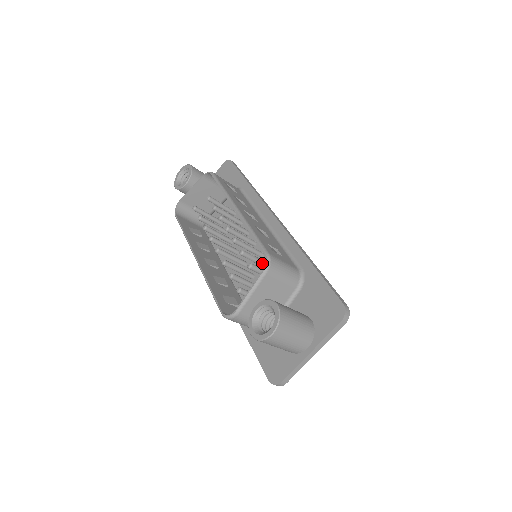
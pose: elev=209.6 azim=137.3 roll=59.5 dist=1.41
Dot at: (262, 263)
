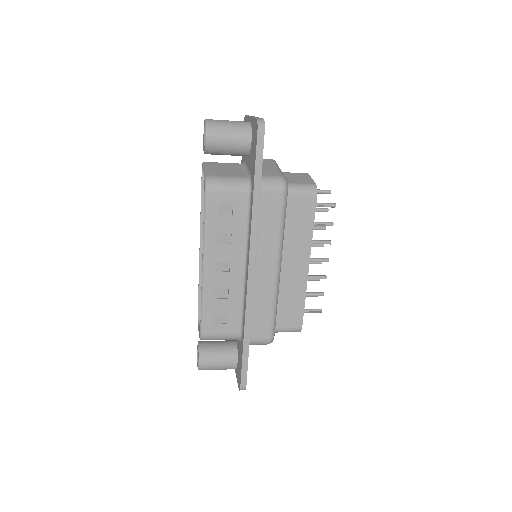
Dot at: occluded
